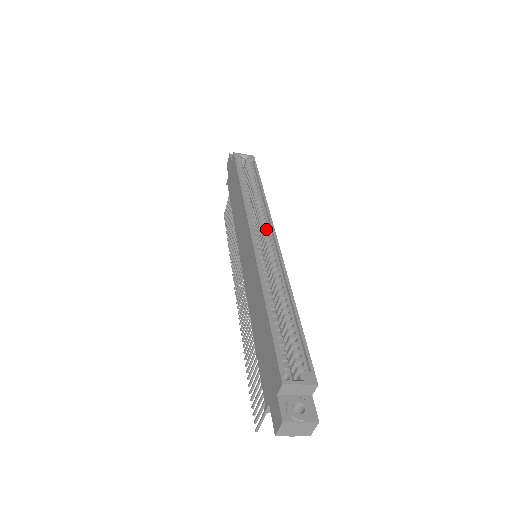
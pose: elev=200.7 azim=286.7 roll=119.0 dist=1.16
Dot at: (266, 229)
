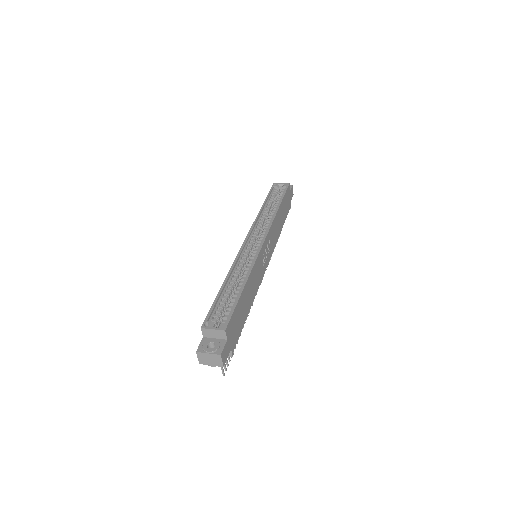
Dot at: (262, 235)
